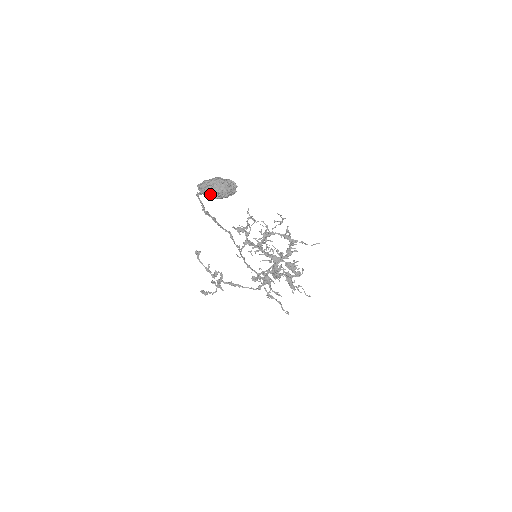
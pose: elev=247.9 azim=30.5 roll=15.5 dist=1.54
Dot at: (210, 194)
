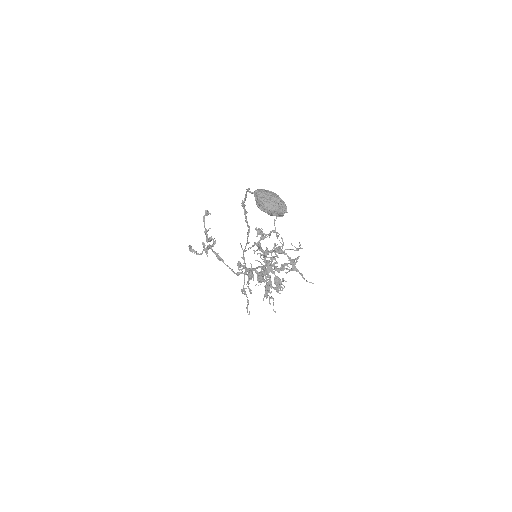
Dot at: (262, 205)
